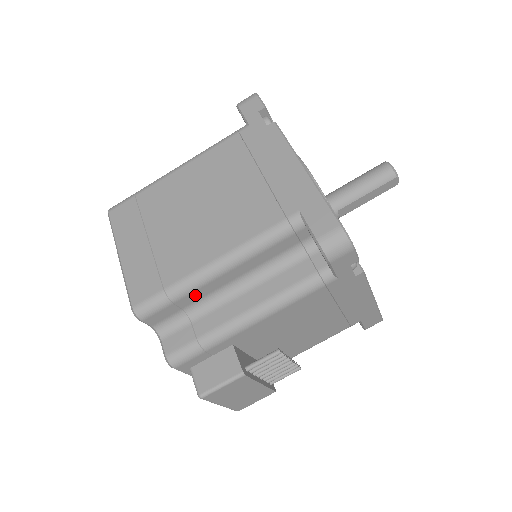
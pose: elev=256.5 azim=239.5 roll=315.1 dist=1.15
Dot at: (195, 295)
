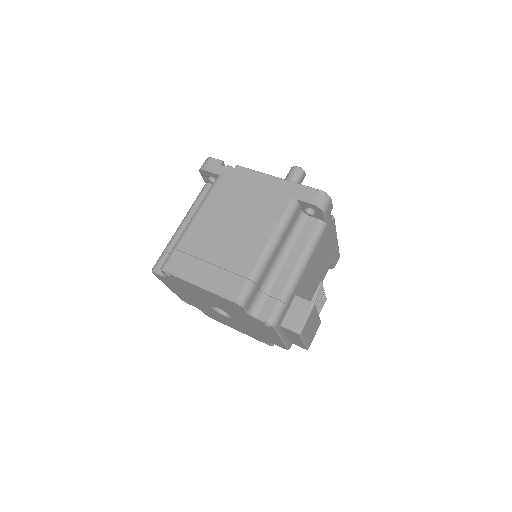
Dot at: (264, 274)
